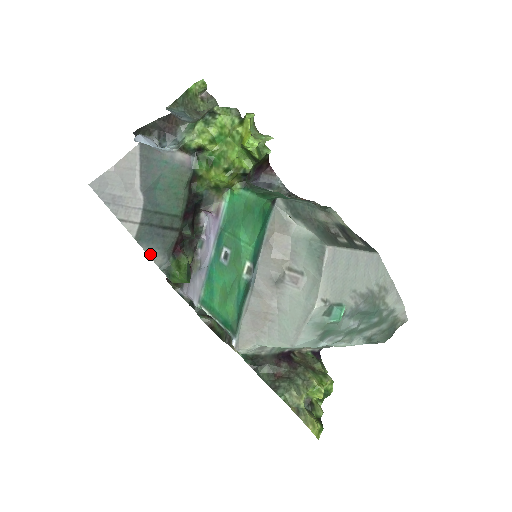
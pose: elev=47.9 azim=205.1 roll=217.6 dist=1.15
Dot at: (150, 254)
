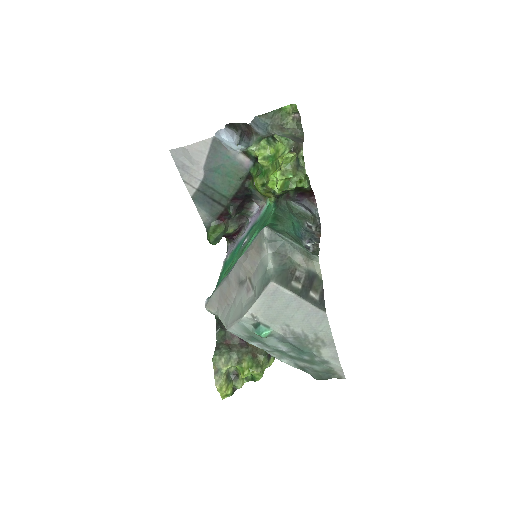
Dot at: (200, 212)
